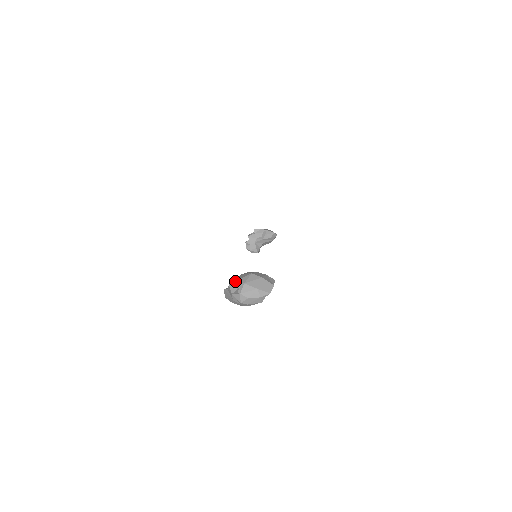
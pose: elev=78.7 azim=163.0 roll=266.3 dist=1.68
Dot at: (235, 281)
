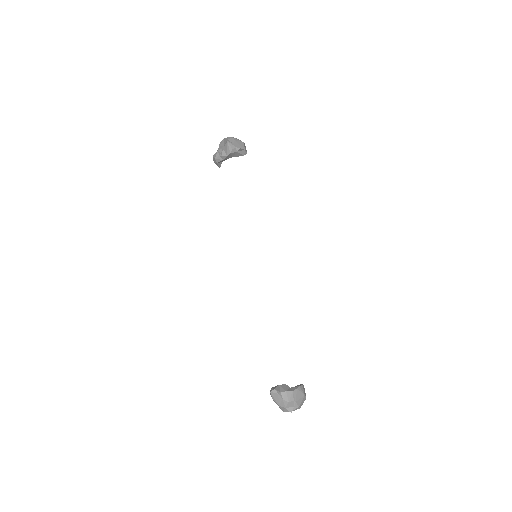
Dot at: (295, 402)
